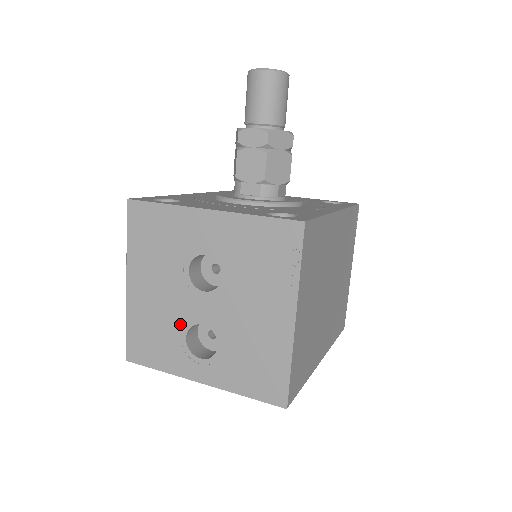
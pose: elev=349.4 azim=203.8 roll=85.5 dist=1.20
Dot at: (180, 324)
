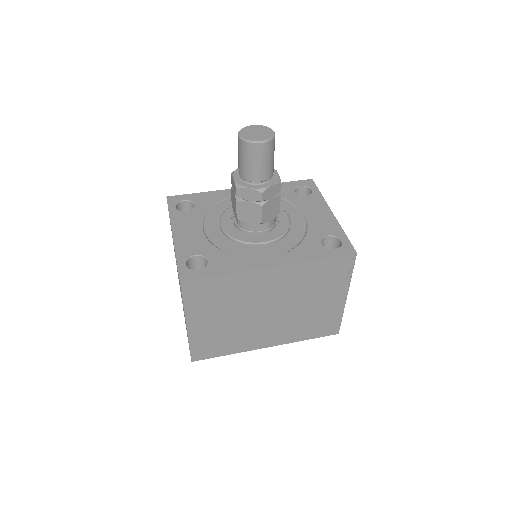
Dot at: occluded
